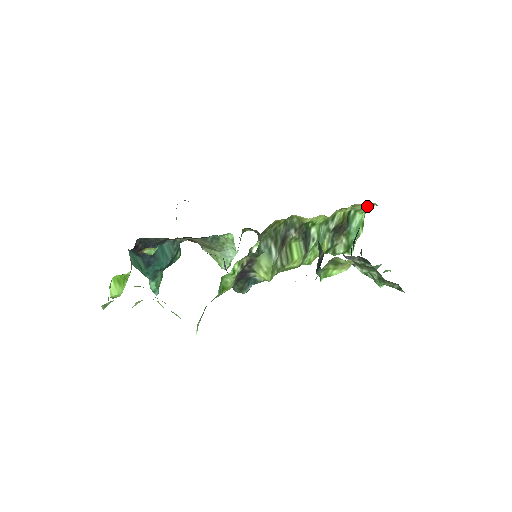
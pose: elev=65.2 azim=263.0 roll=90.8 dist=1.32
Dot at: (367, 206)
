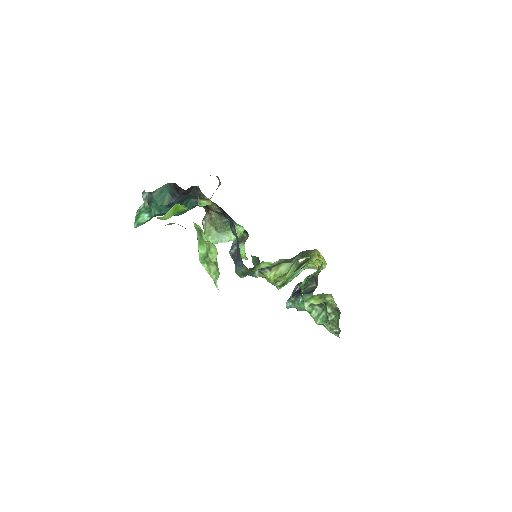
Dot at: (313, 267)
